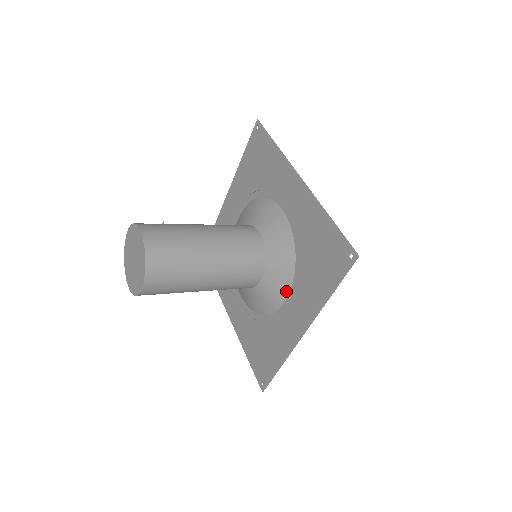
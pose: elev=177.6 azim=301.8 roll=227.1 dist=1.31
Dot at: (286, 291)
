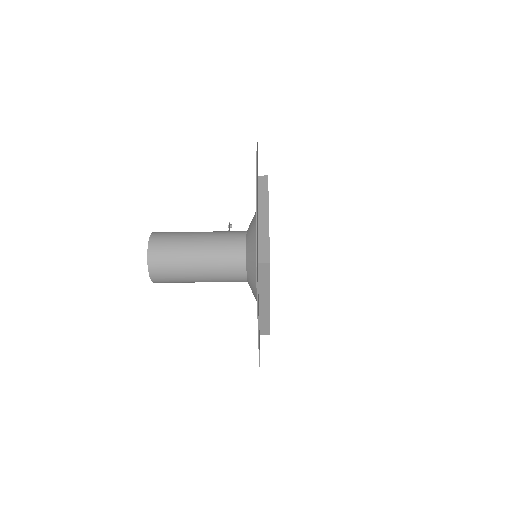
Dot at: occluded
